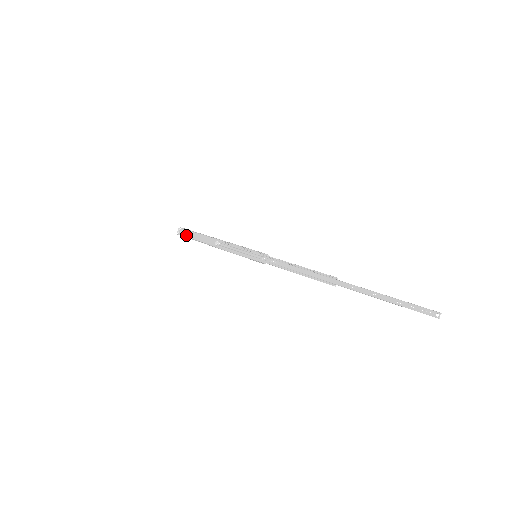
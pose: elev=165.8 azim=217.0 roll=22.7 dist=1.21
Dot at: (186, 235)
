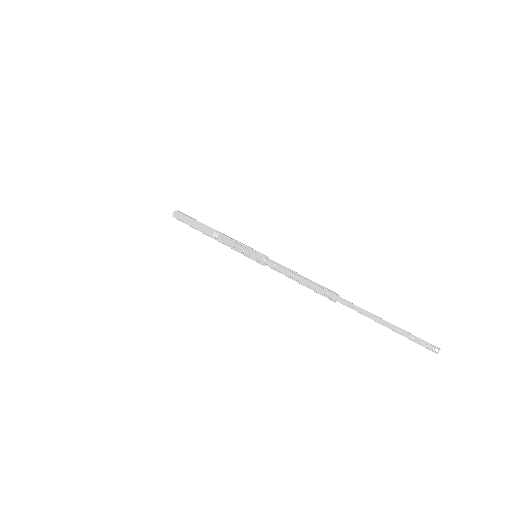
Dot at: (182, 219)
